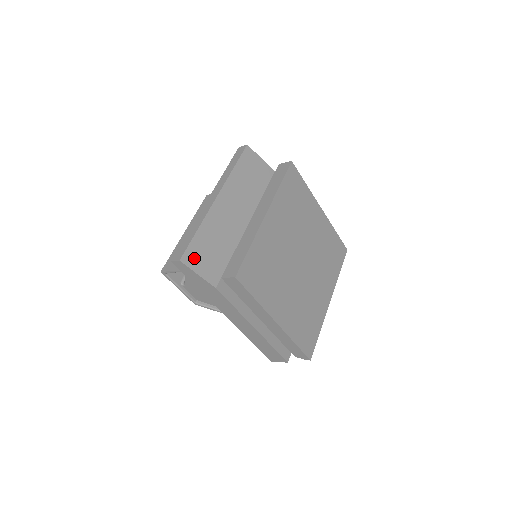
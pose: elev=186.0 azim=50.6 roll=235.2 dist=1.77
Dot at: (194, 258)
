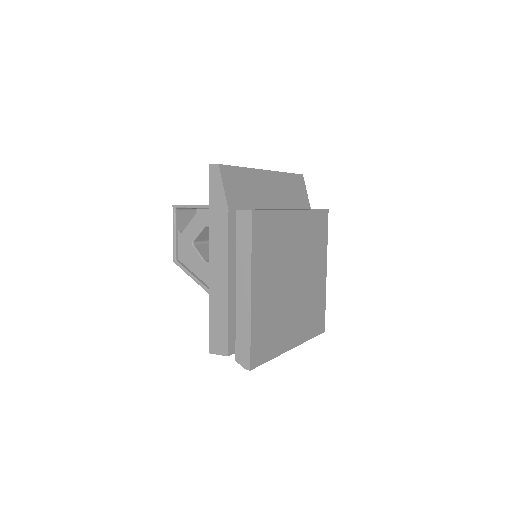
Dot at: (228, 176)
